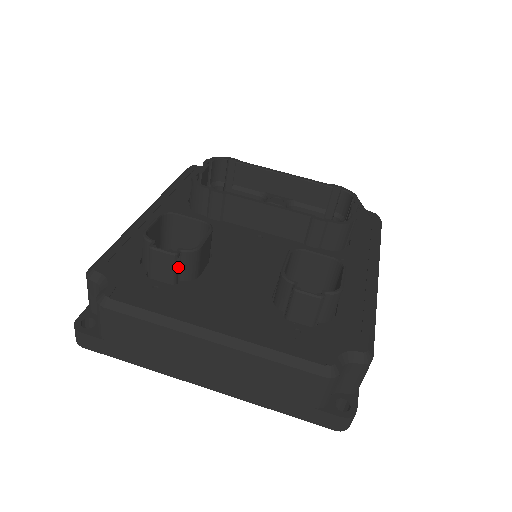
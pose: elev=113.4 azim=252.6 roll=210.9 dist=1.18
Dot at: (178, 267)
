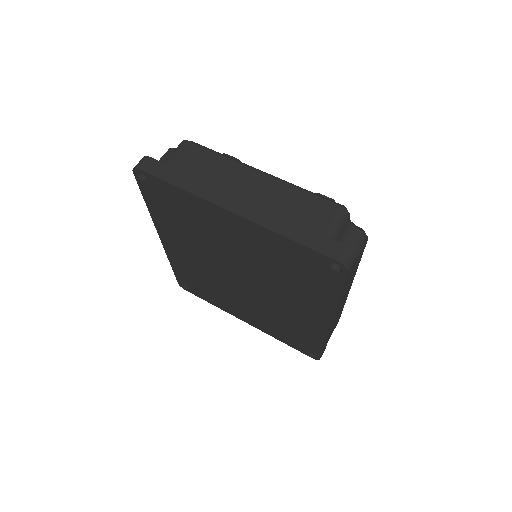
Dot at: occluded
